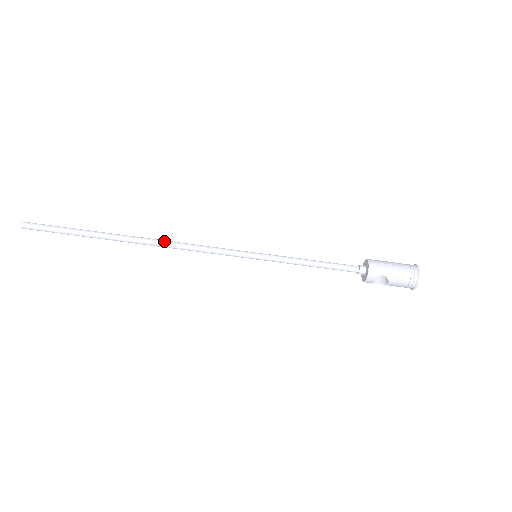
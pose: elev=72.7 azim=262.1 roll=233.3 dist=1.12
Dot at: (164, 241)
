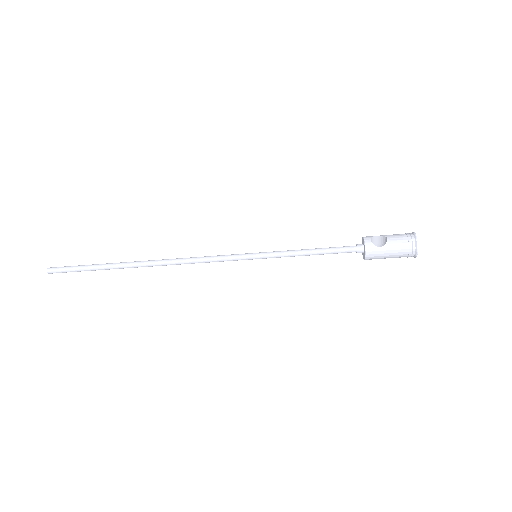
Dot at: (170, 264)
